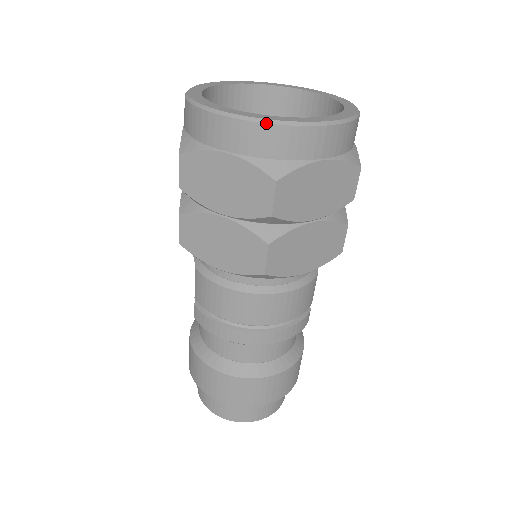
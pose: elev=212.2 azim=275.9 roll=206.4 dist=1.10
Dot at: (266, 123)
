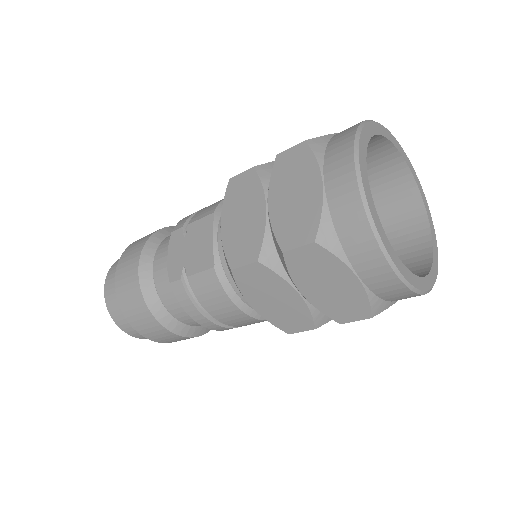
Dot at: (410, 289)
